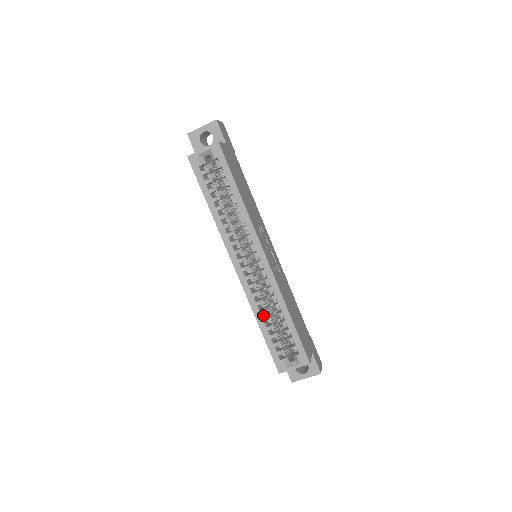
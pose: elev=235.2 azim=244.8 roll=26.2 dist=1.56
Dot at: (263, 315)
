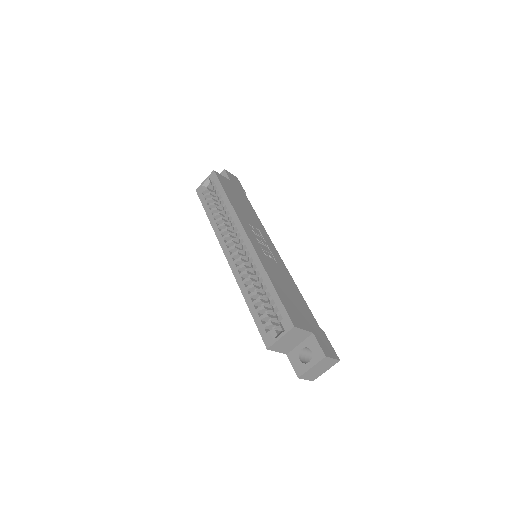
Dot at: occluded
